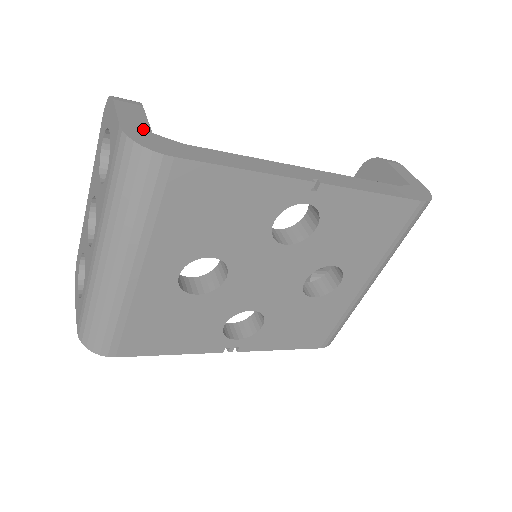
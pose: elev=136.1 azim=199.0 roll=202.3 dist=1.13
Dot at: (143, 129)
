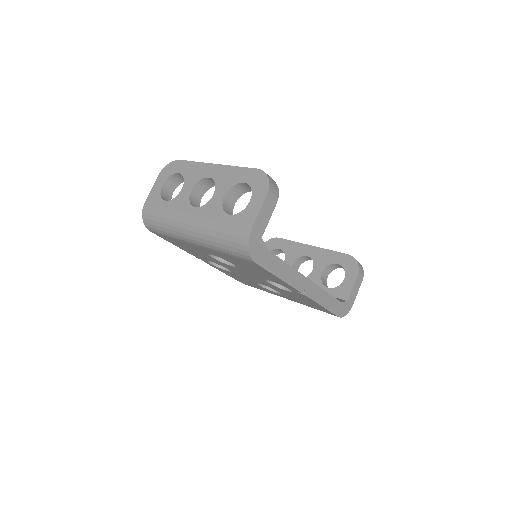
Dot at: (260, 233)
